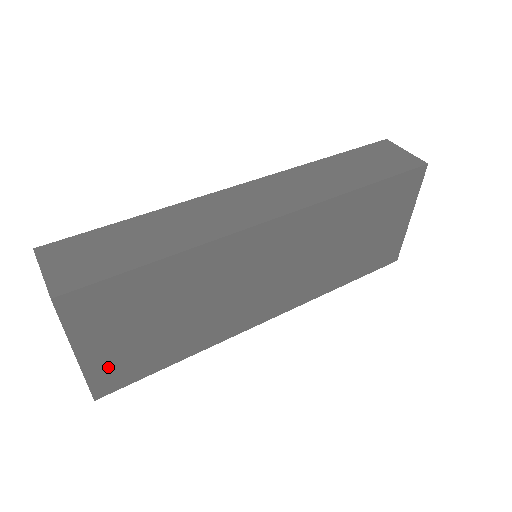
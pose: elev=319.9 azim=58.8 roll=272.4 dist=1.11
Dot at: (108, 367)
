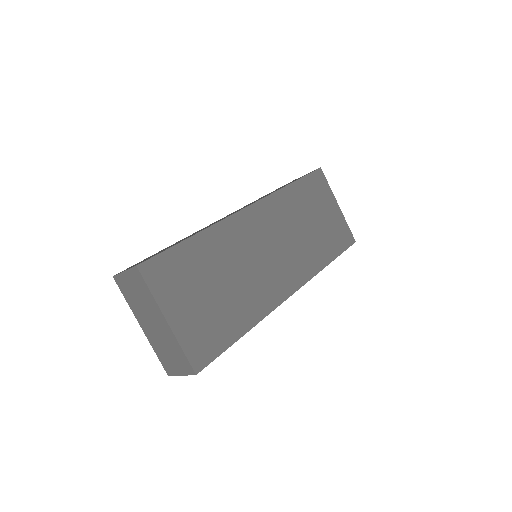
Dot at: (193, 336)
